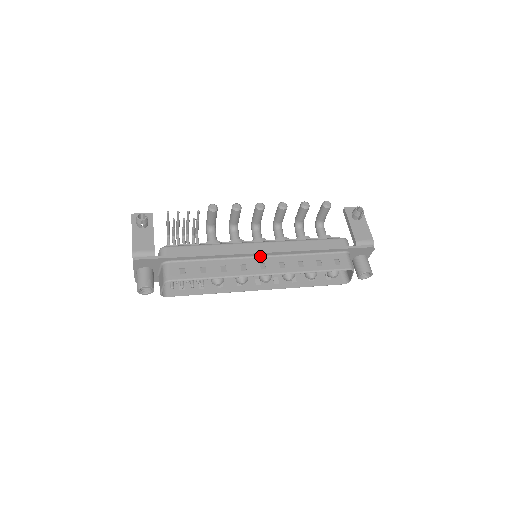
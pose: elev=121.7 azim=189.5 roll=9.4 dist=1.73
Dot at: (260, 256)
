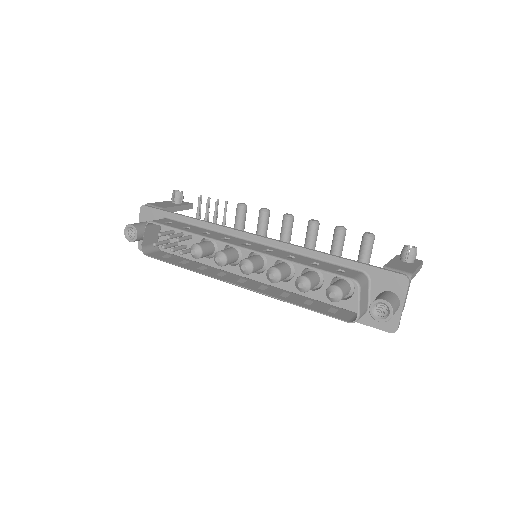
Dot at: (253, 241)
